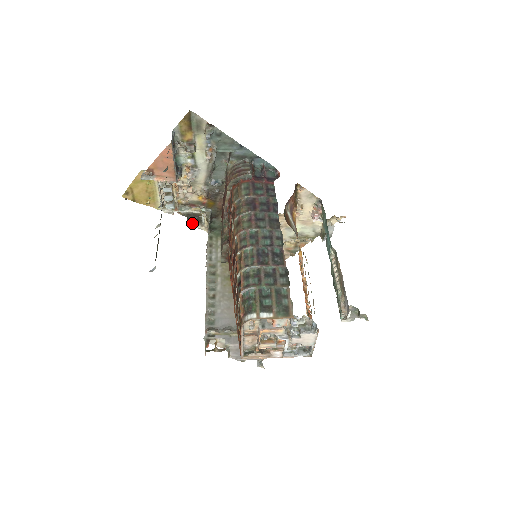
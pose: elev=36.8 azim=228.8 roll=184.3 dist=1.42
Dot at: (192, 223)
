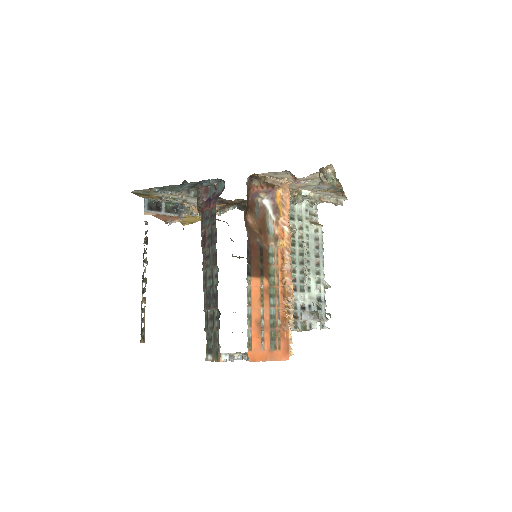
Dot at: (244, 210)
